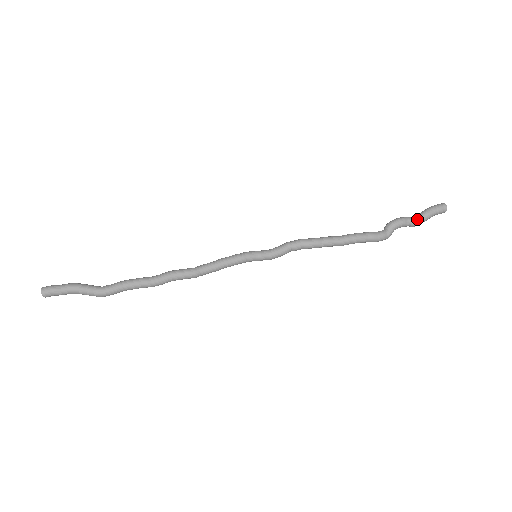
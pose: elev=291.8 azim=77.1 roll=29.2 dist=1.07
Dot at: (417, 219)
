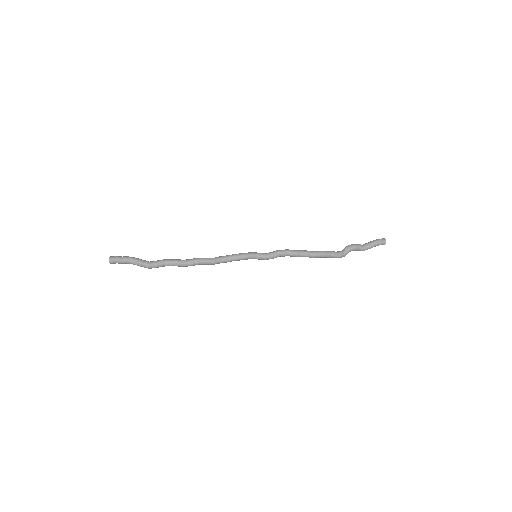
Dot at: (365, 247)
